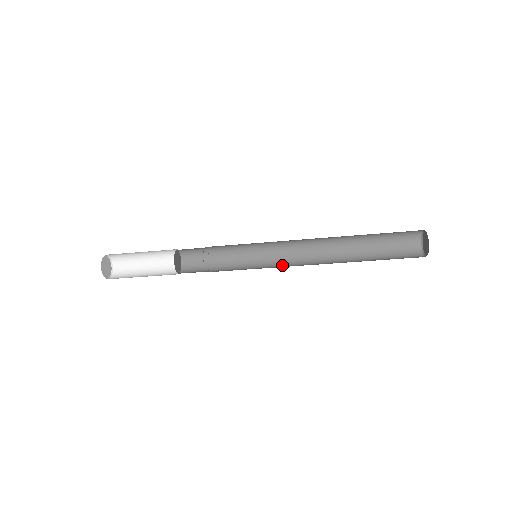
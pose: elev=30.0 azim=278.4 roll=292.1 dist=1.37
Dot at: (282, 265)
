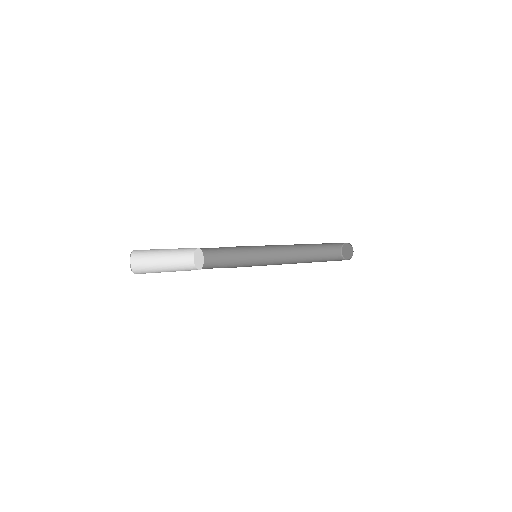
Dot at: (270, 264)
